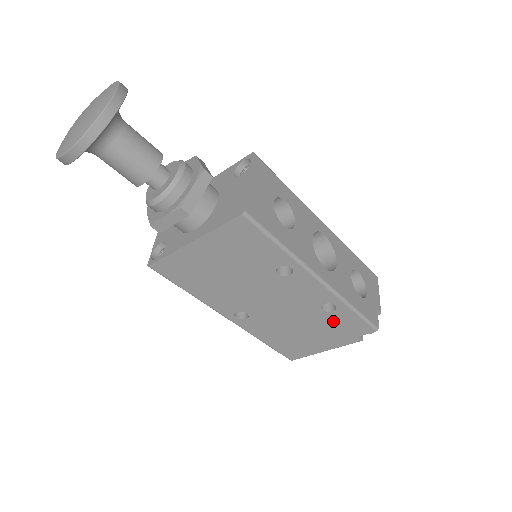
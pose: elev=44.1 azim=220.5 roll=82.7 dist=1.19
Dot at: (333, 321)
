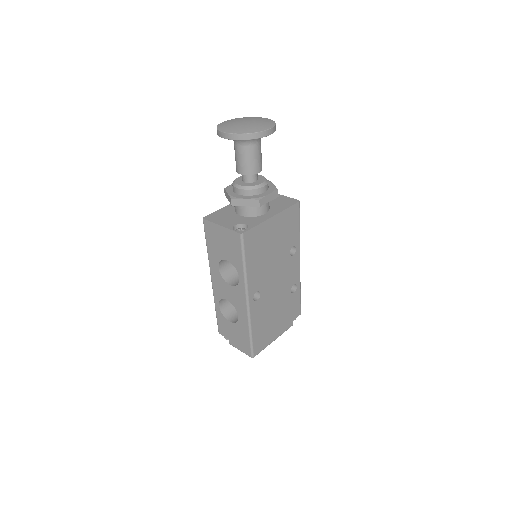
Dot at: (290, 303)
